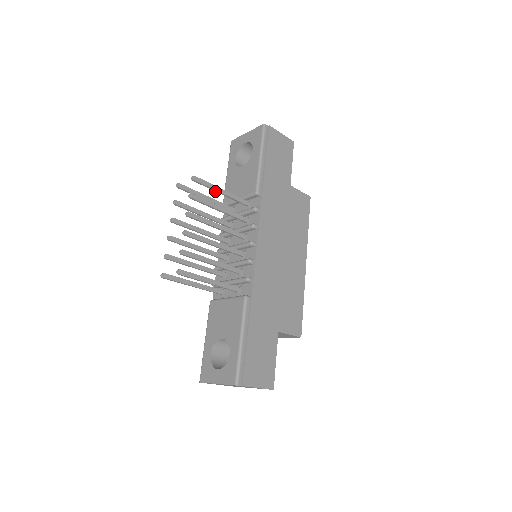
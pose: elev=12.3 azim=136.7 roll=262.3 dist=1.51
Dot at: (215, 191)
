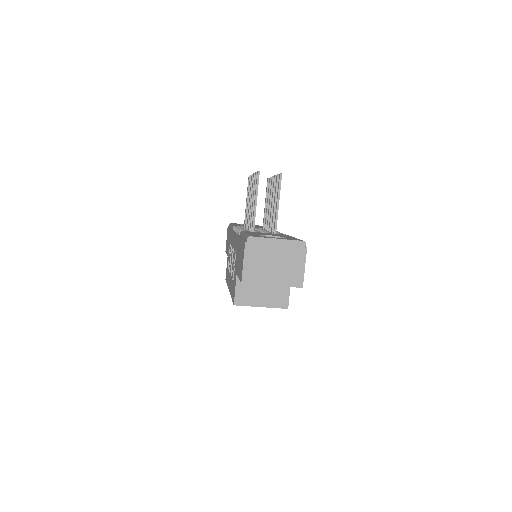
Dot at: (266, 199)
